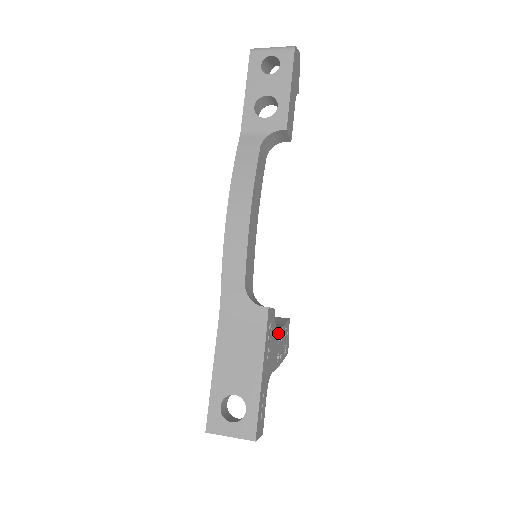
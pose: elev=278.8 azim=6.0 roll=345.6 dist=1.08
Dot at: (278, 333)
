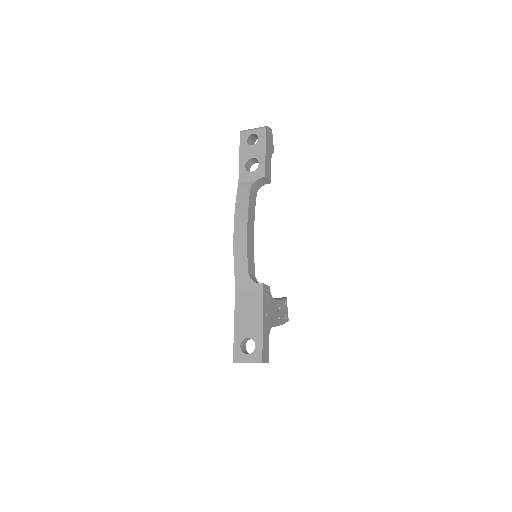
Dot at: (275, 303)
